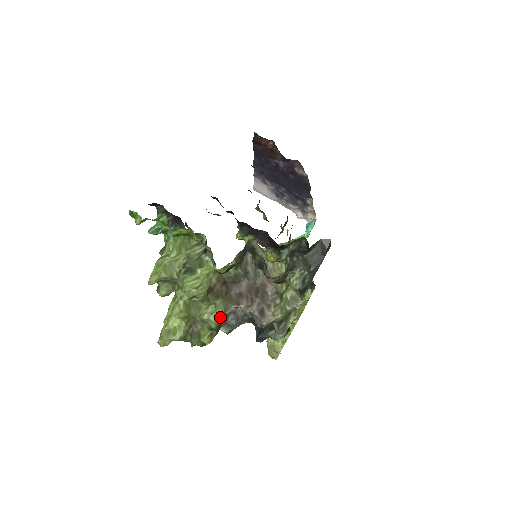
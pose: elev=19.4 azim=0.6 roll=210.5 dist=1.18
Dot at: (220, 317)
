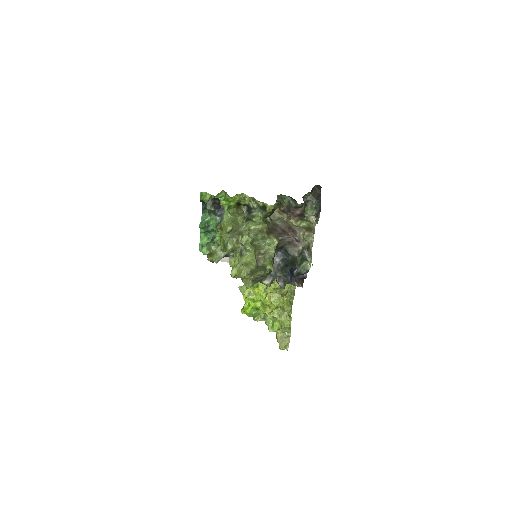
Dot at: (277, 243)
